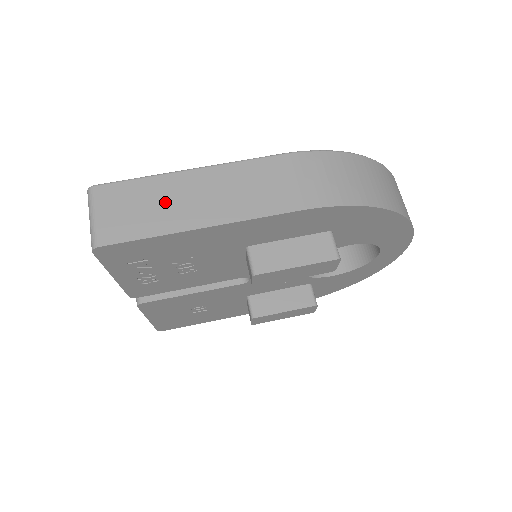
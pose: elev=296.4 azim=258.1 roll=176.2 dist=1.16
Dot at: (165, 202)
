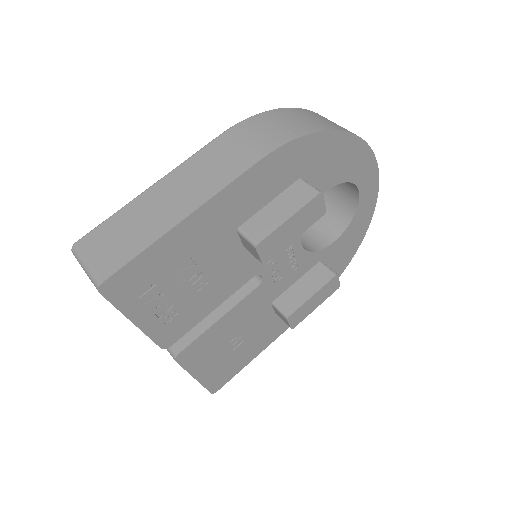
Dot at: (142, 219)
